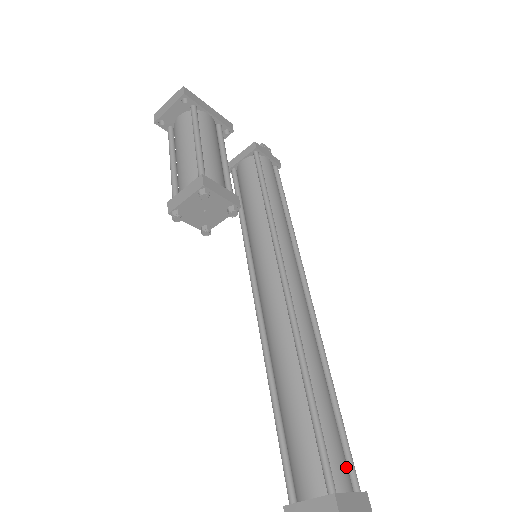
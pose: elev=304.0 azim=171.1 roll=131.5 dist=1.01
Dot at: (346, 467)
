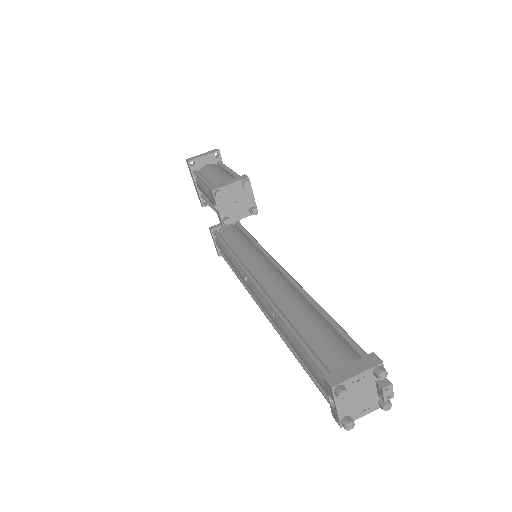
Dot at: occluded
